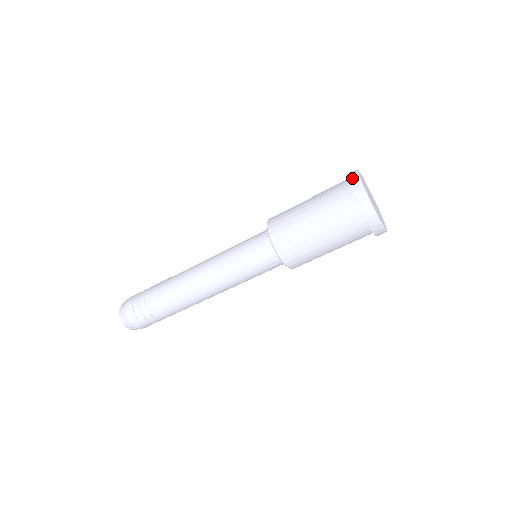
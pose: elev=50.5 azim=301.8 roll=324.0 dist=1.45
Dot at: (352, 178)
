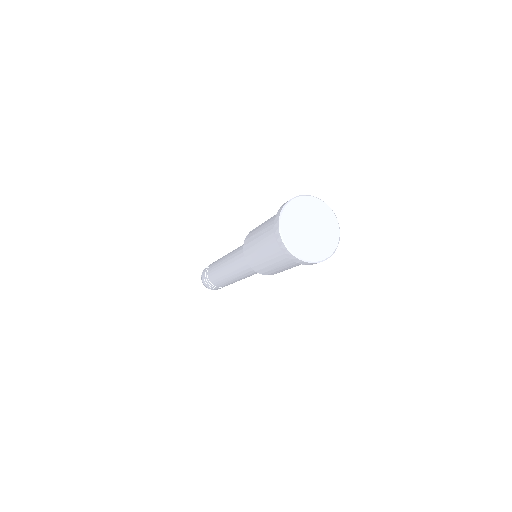
Dot at: (276, 231)
